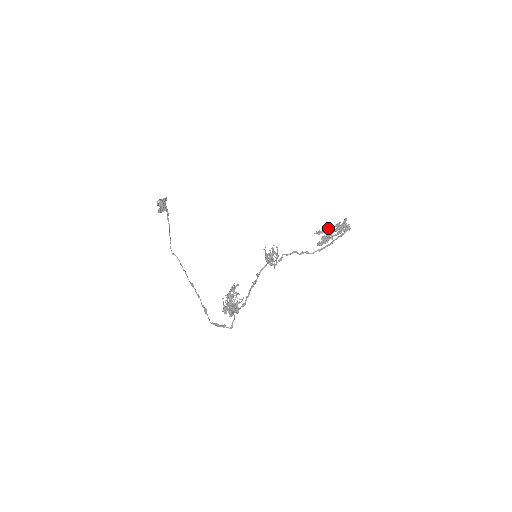
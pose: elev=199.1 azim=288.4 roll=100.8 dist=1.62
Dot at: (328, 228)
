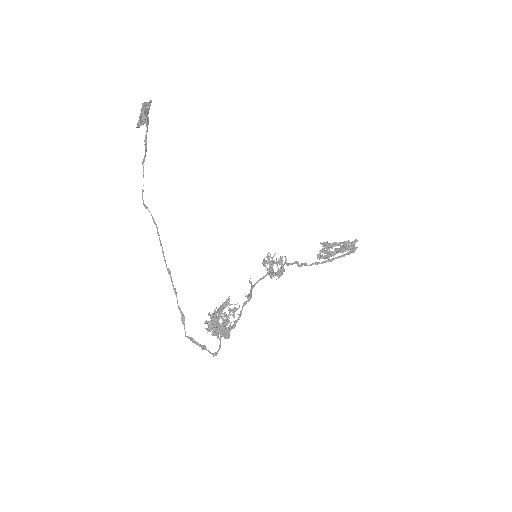
Dot at: (336, 243)
